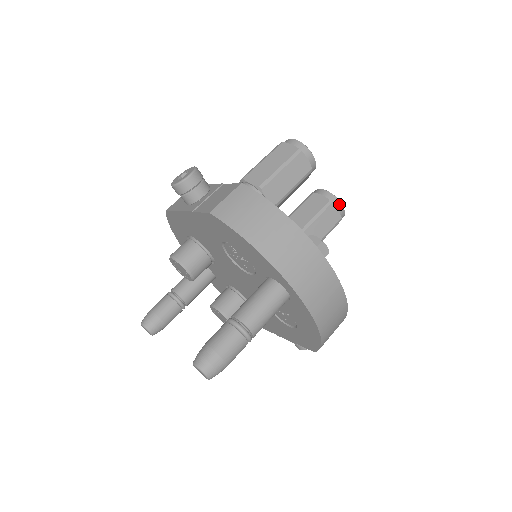
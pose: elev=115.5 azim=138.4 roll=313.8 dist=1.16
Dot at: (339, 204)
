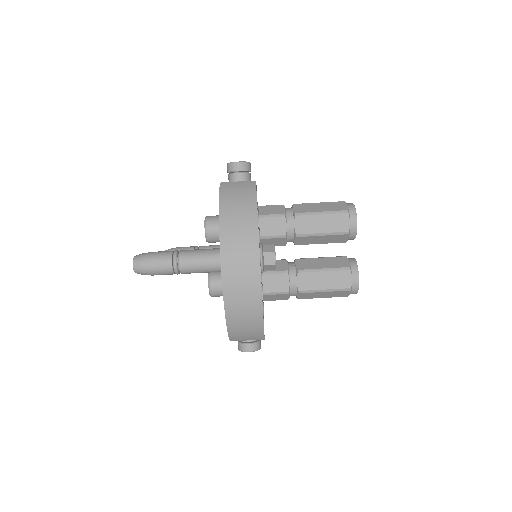
Dot at: (356, 276)
